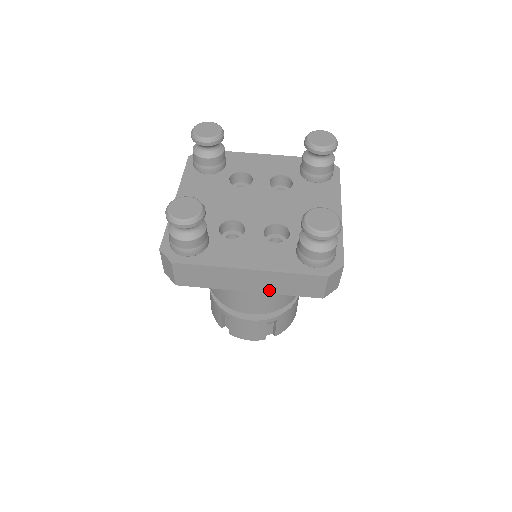
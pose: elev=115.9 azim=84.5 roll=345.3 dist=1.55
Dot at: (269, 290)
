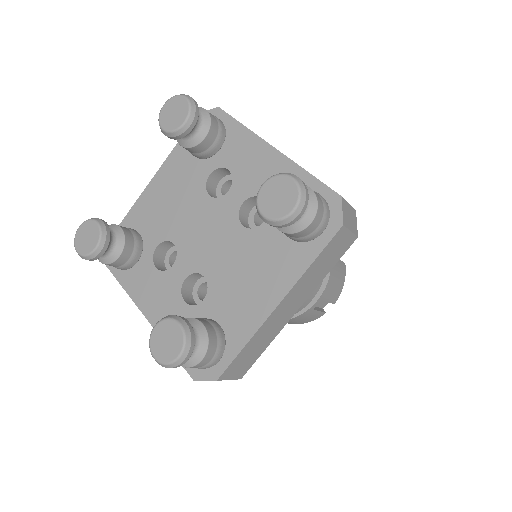
Dot at: occluded
